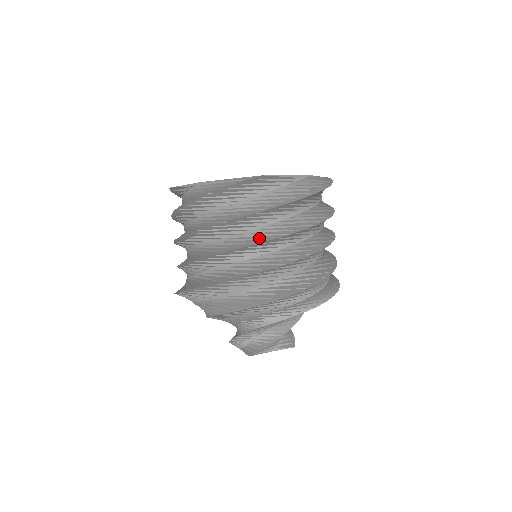
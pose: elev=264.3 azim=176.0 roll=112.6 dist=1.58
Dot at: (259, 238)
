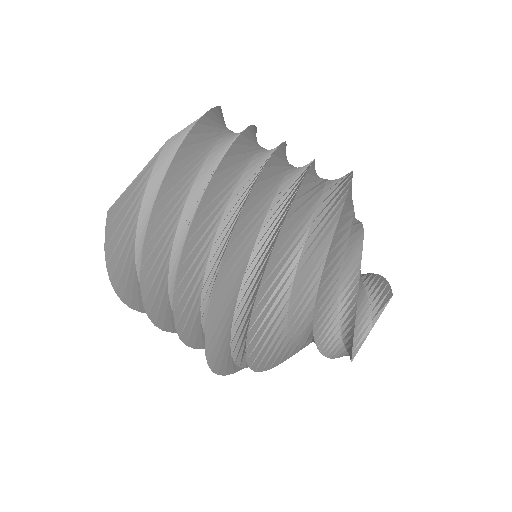
Dot at: (178, 261)
